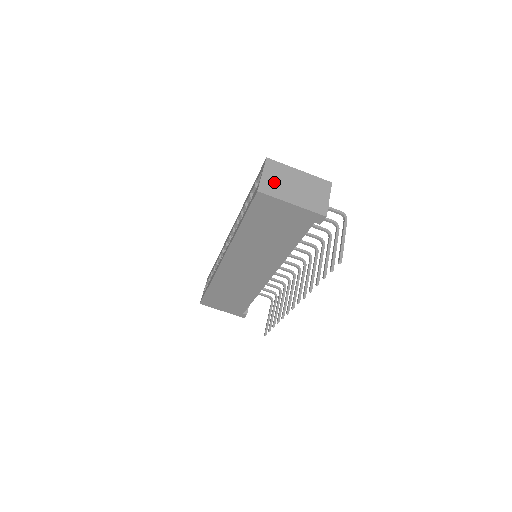
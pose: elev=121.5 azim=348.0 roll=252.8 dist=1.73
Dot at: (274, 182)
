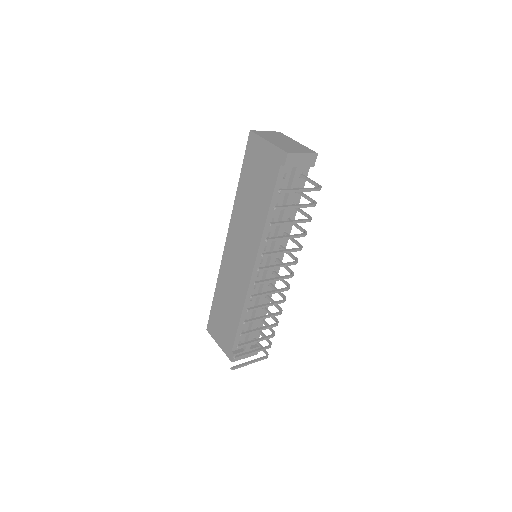
Dot at: (269, 135)
